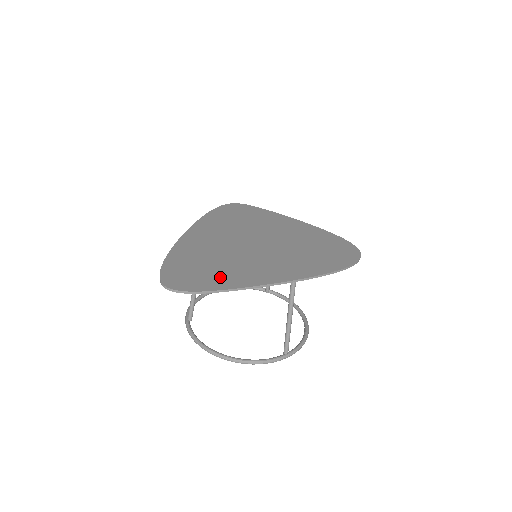
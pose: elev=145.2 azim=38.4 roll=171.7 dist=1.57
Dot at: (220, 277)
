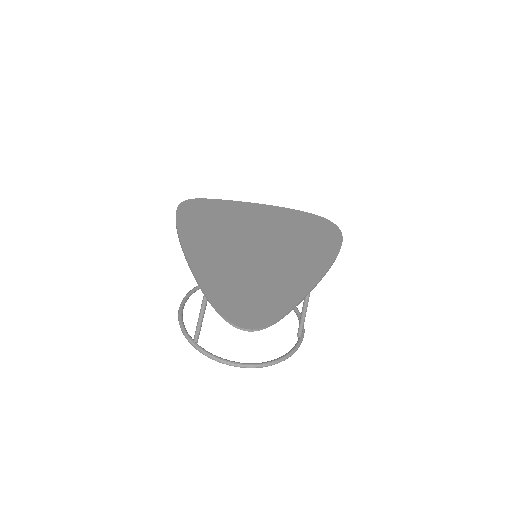
Dot at: (274, 296)
